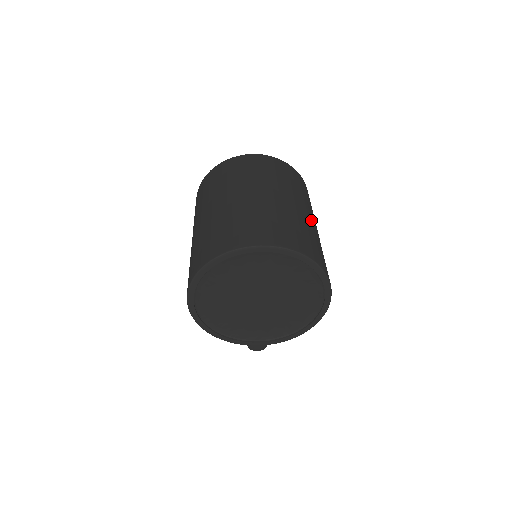
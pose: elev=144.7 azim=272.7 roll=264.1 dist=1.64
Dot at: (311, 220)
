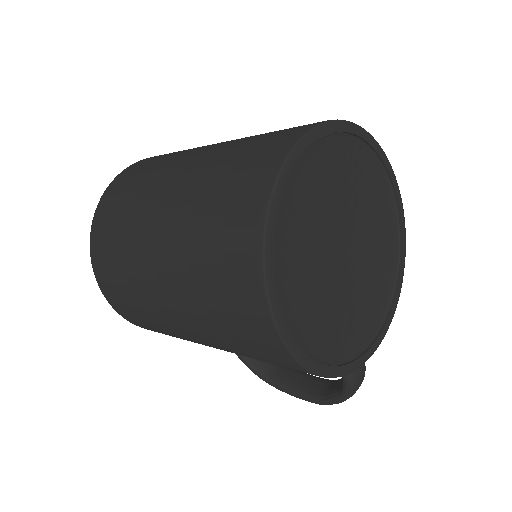
Dot at: occluded
